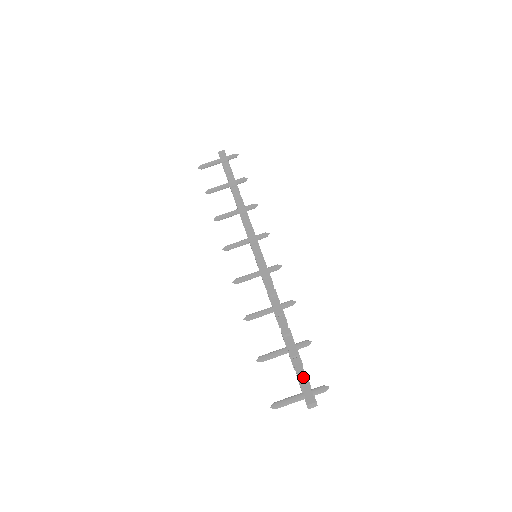
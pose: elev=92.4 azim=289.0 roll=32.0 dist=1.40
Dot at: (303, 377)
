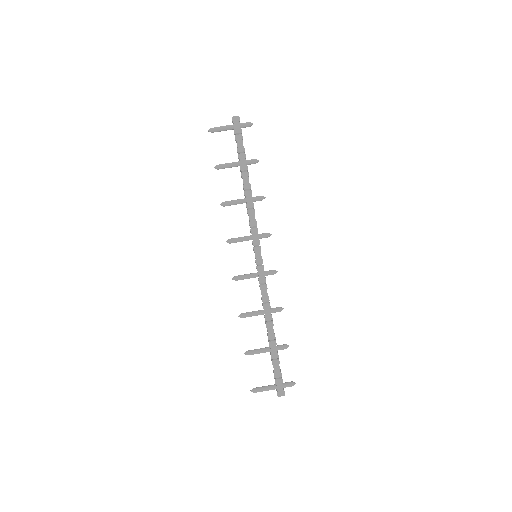
Dot at: (279, 376)
